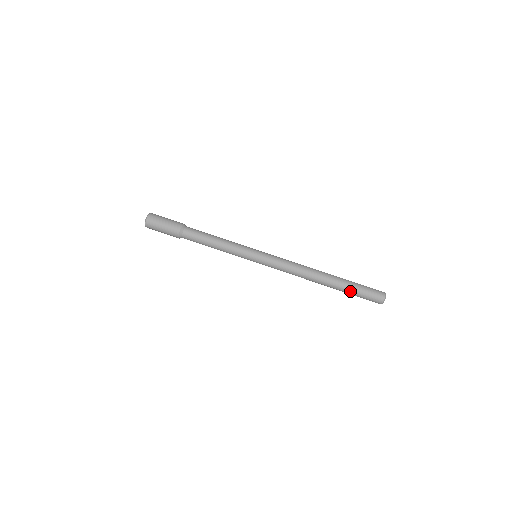
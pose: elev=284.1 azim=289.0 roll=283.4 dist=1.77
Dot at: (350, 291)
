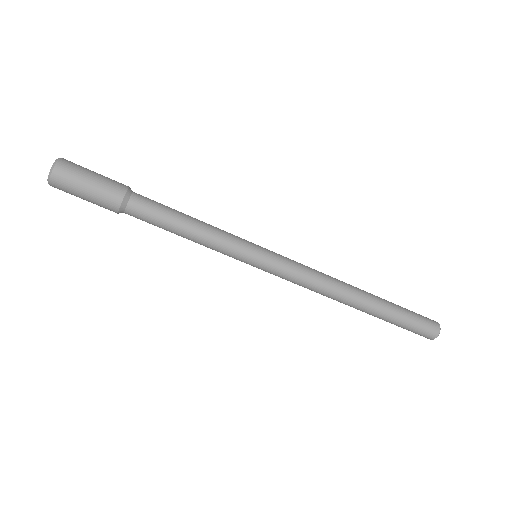
Dot at: (389, 322)
